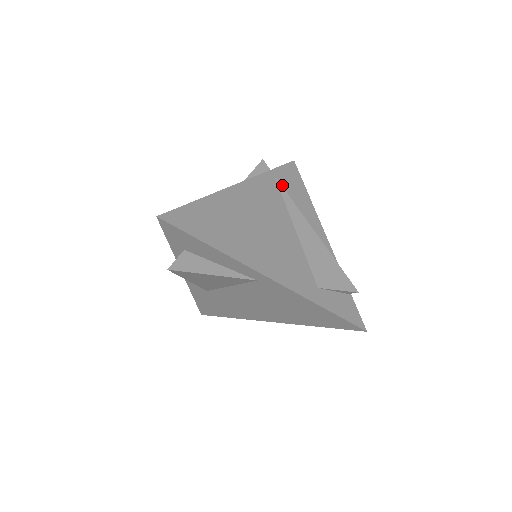
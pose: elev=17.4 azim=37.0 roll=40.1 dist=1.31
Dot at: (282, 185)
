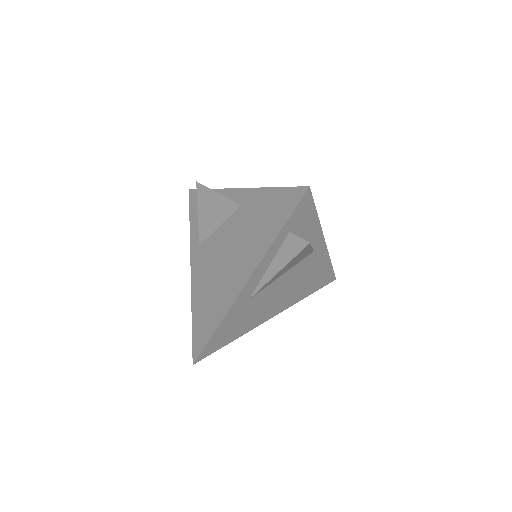
Dot at: occluded
